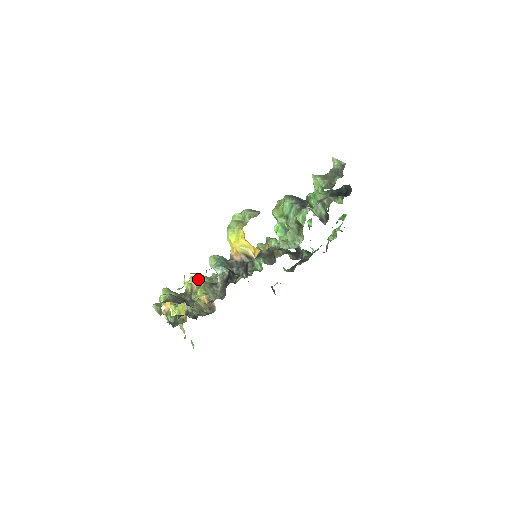
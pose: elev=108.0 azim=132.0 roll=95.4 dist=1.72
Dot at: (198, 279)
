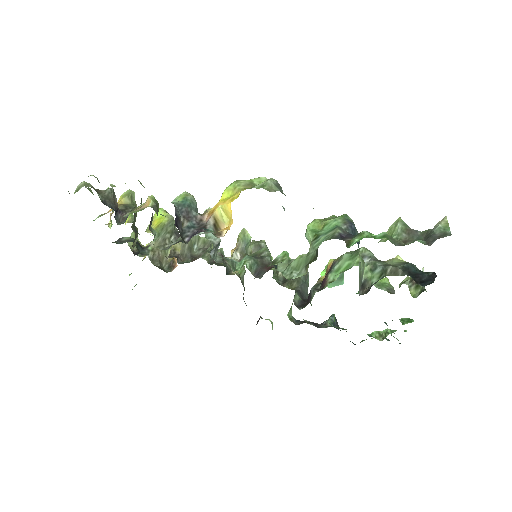
Dot at: (153, 203)
